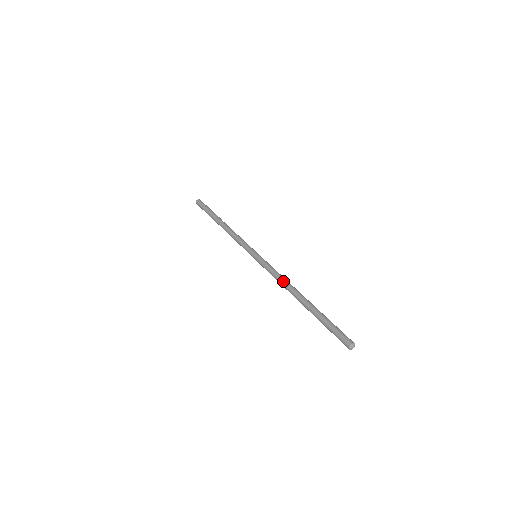
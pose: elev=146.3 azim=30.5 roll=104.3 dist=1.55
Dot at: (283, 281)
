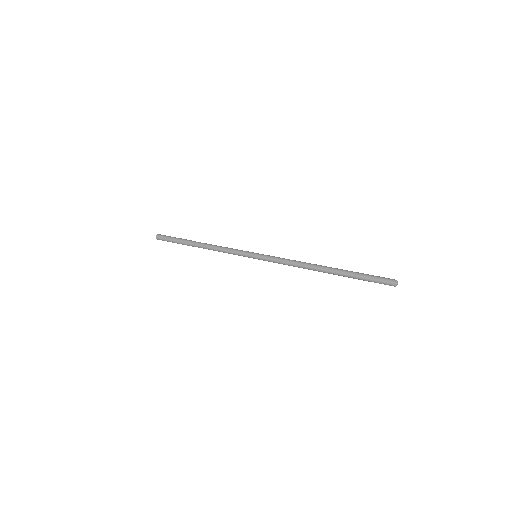
Dot at: (299, 263)
